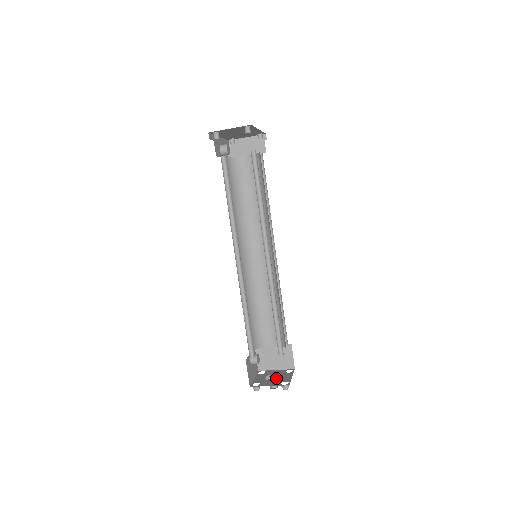
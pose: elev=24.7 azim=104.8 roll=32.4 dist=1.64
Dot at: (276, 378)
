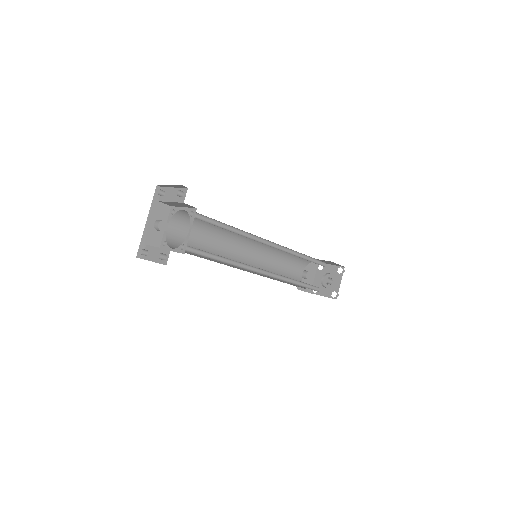
Dot at: (329, 281)
